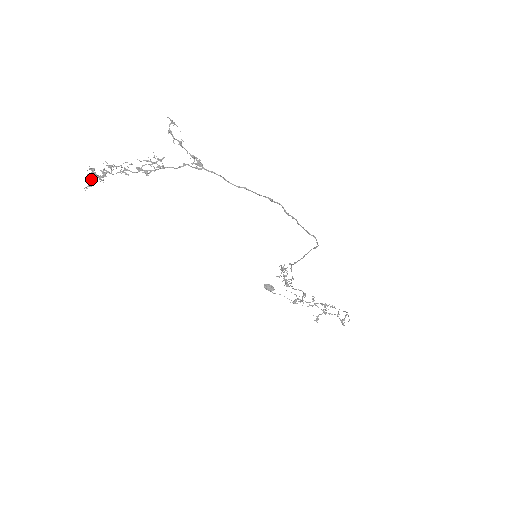
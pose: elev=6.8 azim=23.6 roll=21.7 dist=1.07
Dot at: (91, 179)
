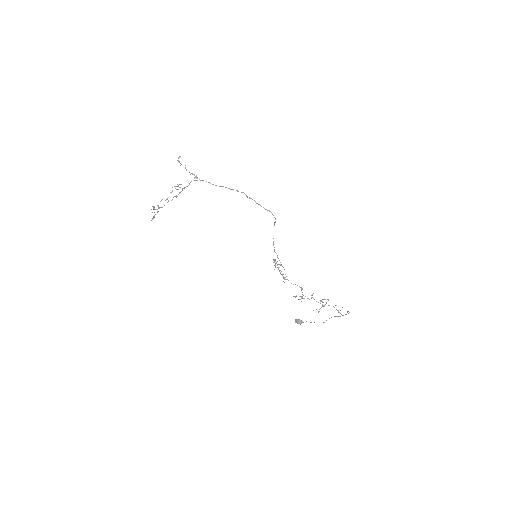
Dot at: (154, 215)
